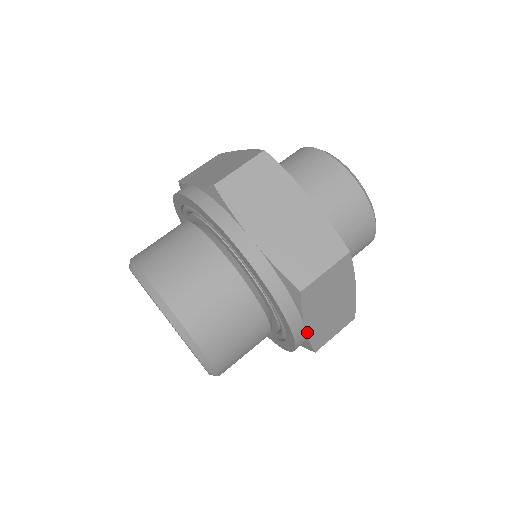
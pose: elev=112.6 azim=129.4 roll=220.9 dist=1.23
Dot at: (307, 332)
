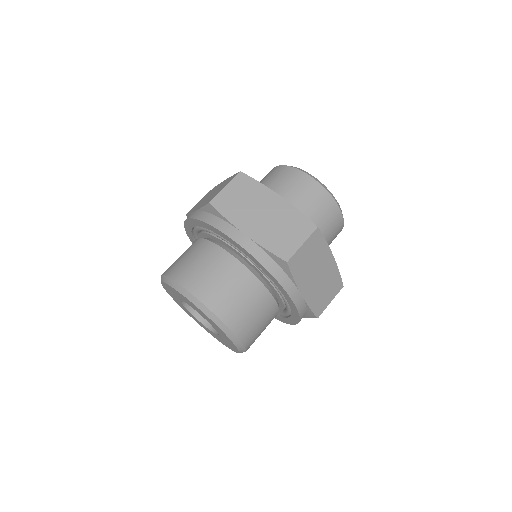
Dot at: occluded
